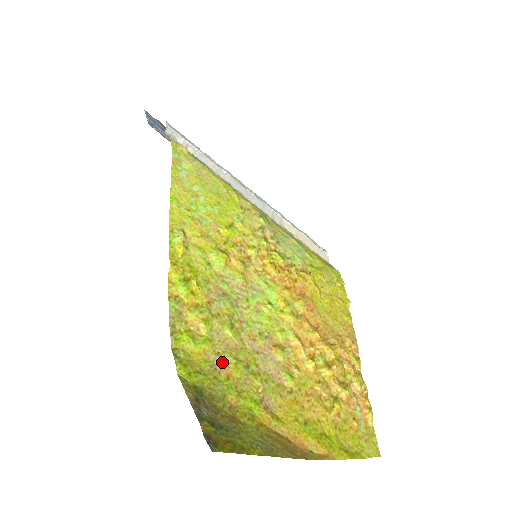
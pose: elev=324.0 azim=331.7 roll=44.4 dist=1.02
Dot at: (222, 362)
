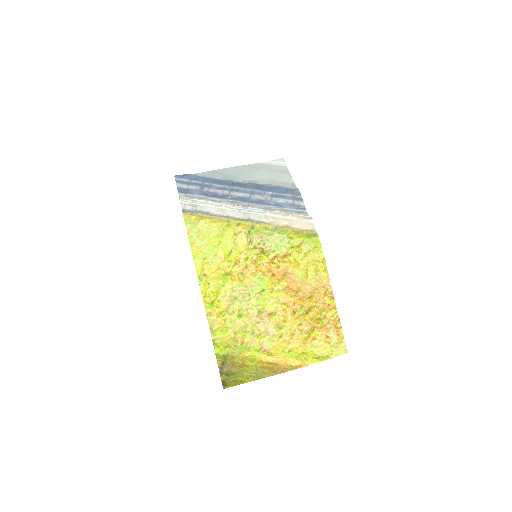
Dot at: (238, 337)
